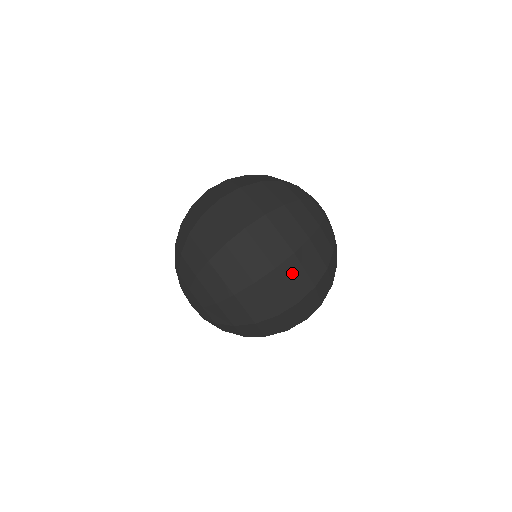
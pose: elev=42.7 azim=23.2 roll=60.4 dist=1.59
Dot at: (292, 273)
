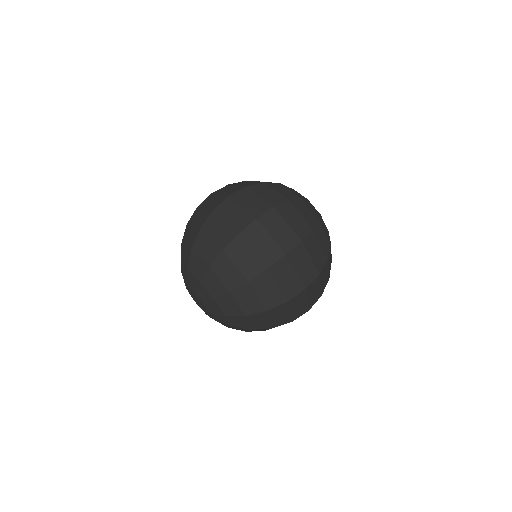
Dot at: (313, 290)
